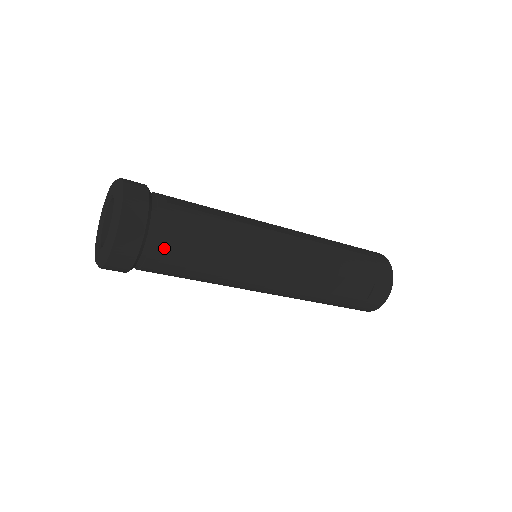
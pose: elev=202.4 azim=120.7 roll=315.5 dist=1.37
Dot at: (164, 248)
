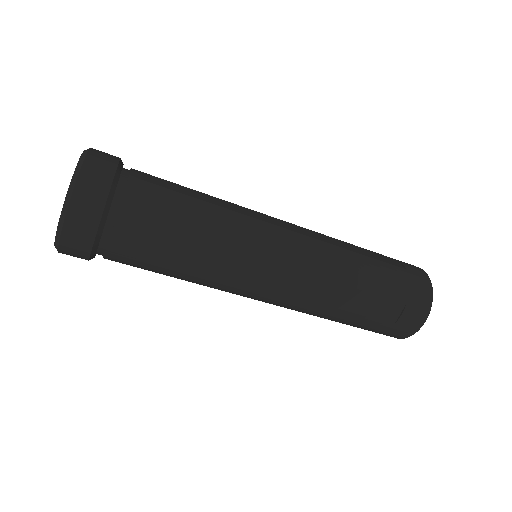
Dot at: (130, 233)
